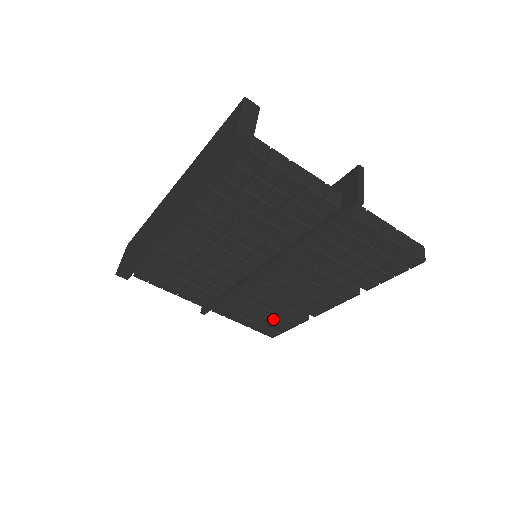
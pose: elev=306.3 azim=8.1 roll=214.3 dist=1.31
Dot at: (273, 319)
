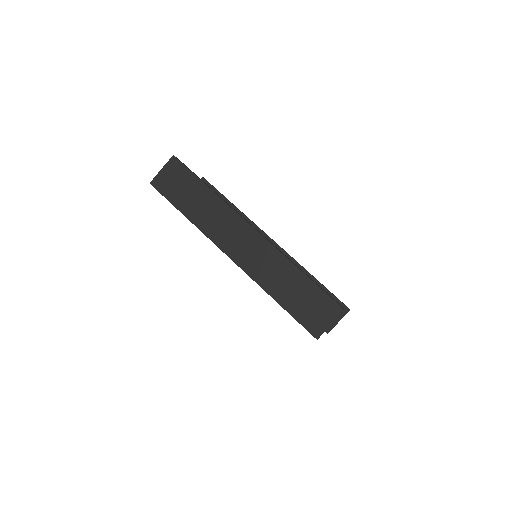
Dot at: occluded
